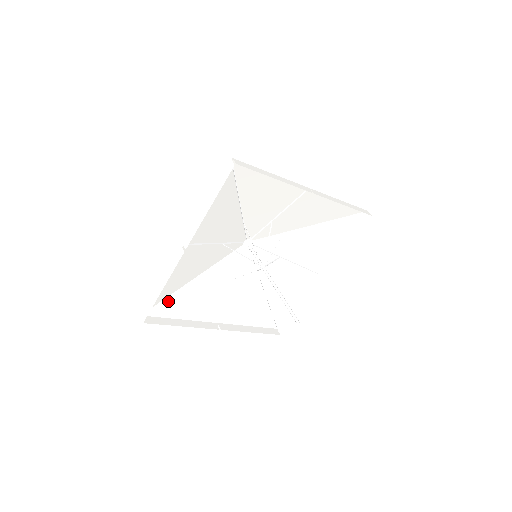
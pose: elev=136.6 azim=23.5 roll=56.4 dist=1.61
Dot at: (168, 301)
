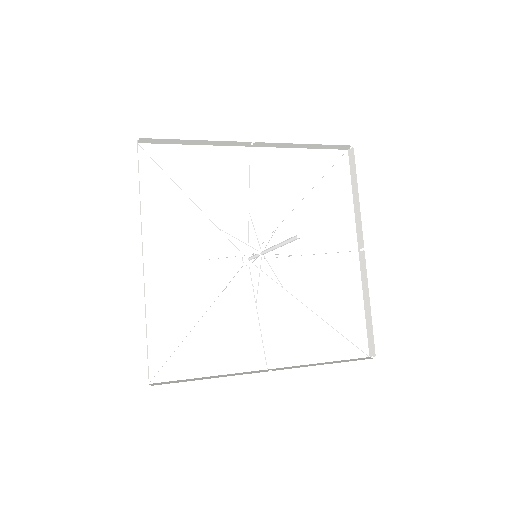
Dot at: (161, 176)
